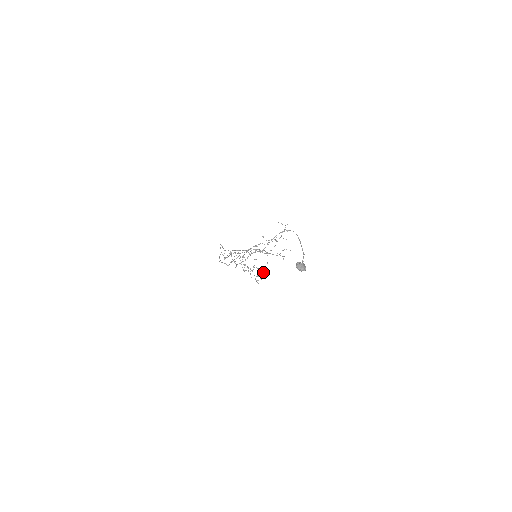
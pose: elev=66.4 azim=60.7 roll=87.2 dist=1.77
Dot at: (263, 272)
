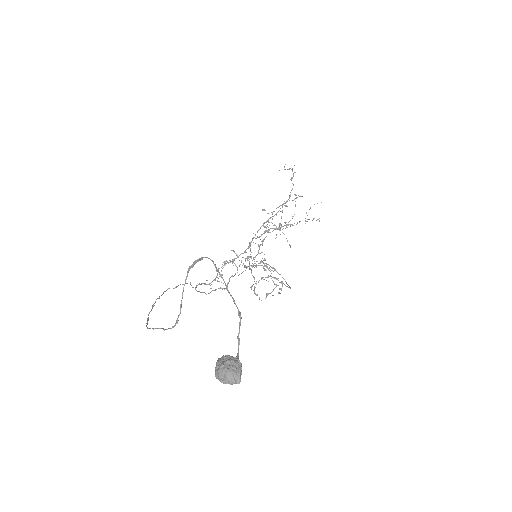
Dot at: occluded
